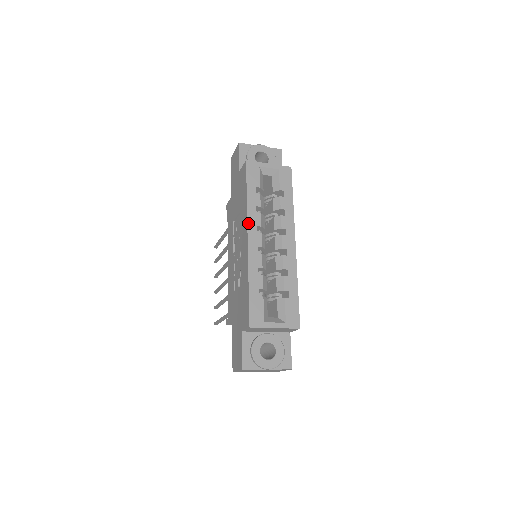
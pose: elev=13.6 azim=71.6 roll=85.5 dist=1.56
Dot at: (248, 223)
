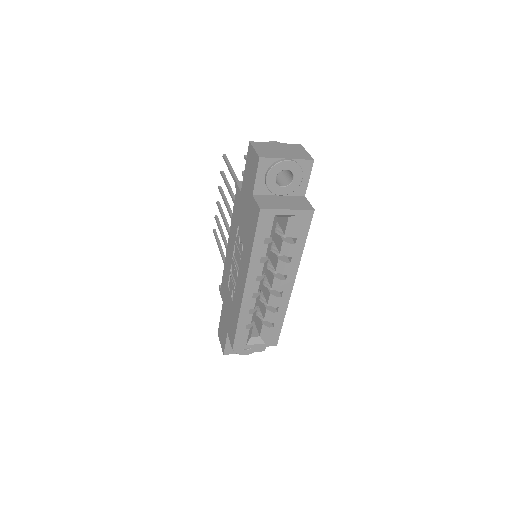
Dot at: (248, 274)
